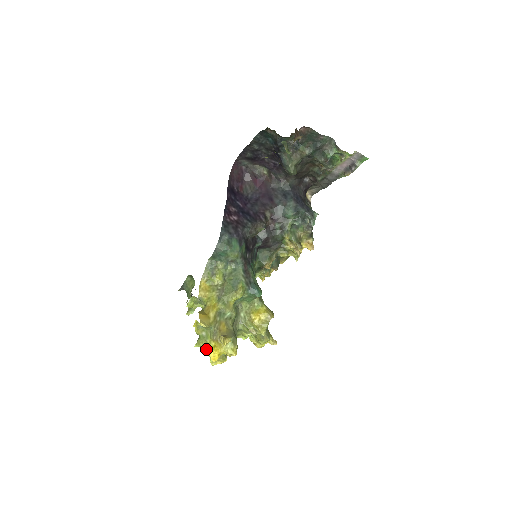
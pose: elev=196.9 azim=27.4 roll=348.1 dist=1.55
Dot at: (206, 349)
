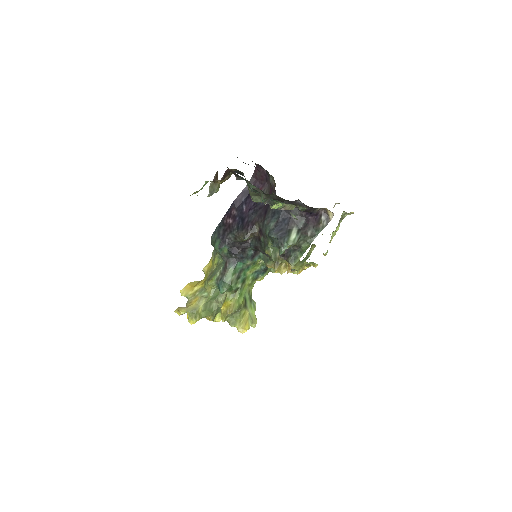
Dot at: occluded
